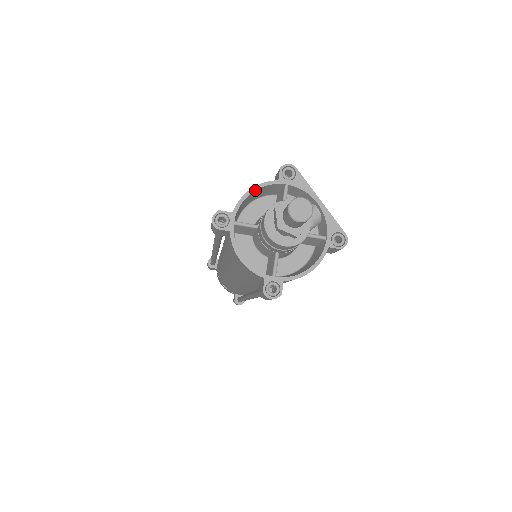
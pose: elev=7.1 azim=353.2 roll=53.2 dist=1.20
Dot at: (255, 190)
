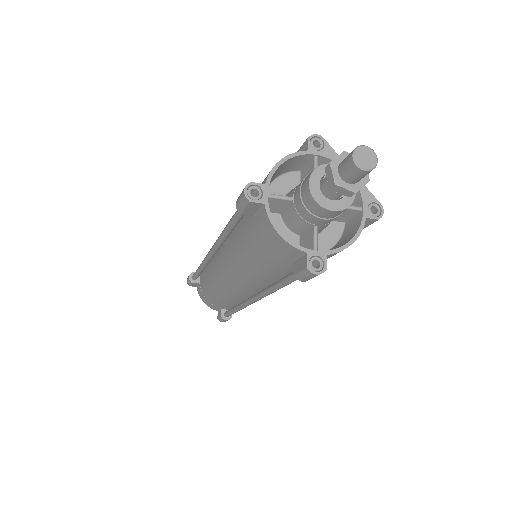
Dot at: (285, 161)
